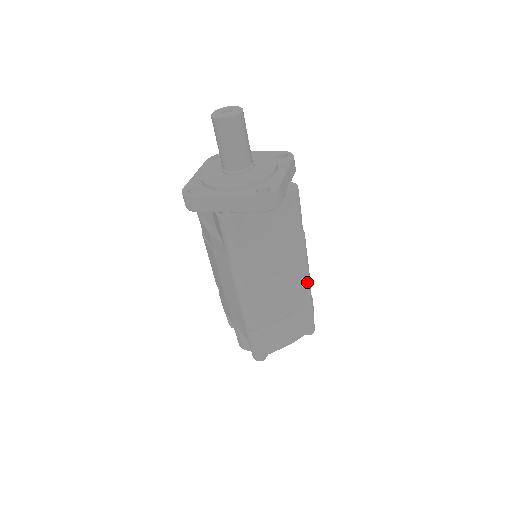
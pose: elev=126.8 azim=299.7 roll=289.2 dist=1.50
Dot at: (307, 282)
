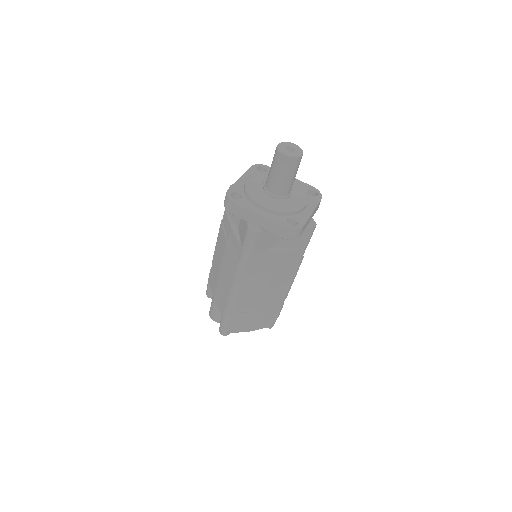
Dot at: (287, 292)
